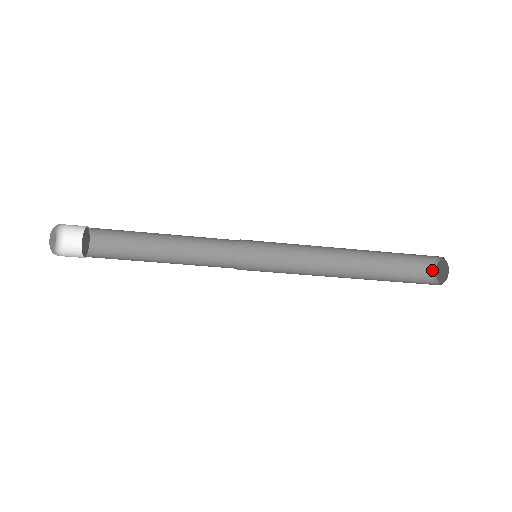
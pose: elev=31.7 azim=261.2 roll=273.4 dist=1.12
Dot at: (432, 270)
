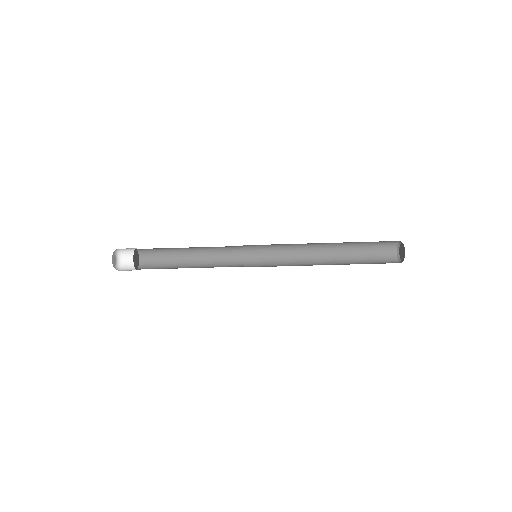
Dot at: (399, 262)
